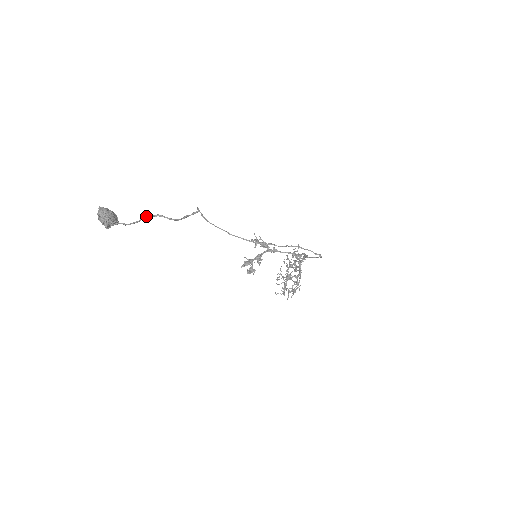
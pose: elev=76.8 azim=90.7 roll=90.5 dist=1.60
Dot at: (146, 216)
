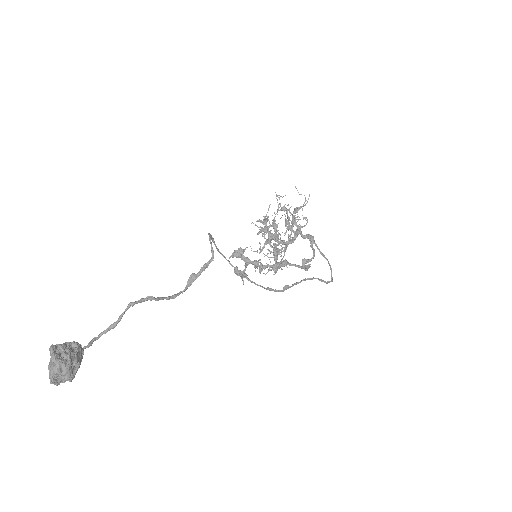
Dot at: (129, 307)
